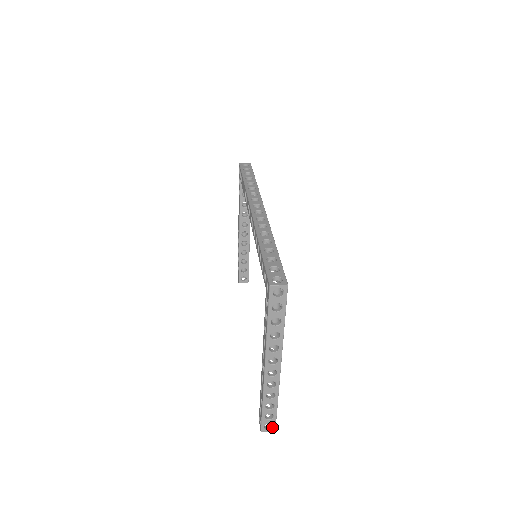
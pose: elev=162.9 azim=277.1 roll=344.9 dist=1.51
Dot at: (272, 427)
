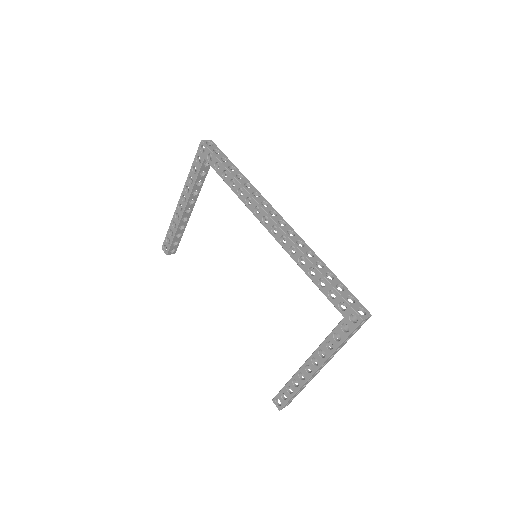
Dot at: (288, 404)
